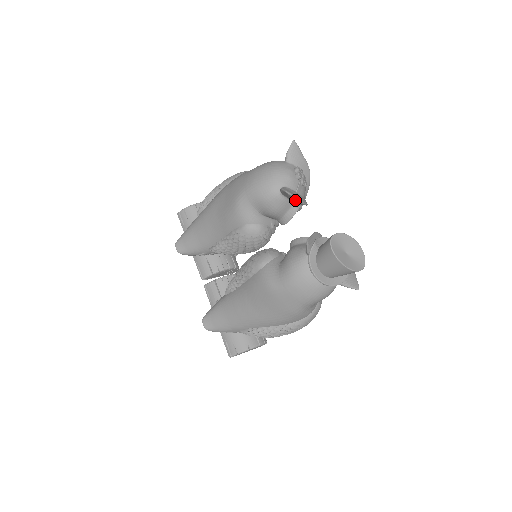
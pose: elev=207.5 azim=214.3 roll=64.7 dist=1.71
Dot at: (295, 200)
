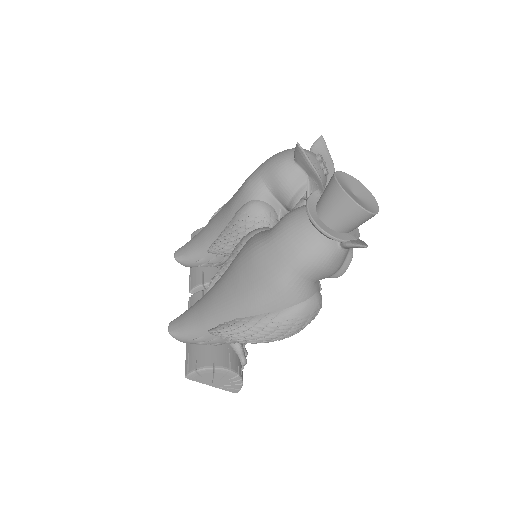
Dot at: (308, 164)
